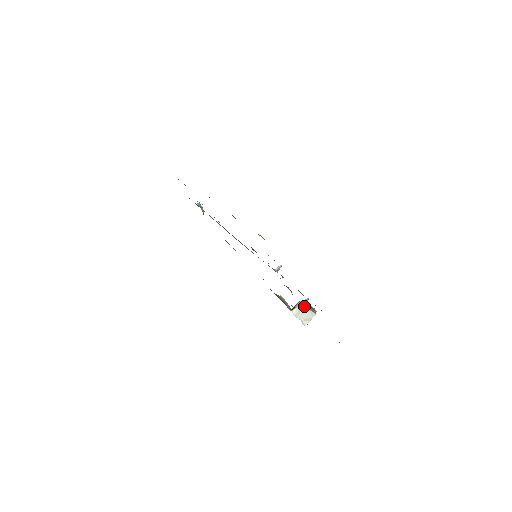
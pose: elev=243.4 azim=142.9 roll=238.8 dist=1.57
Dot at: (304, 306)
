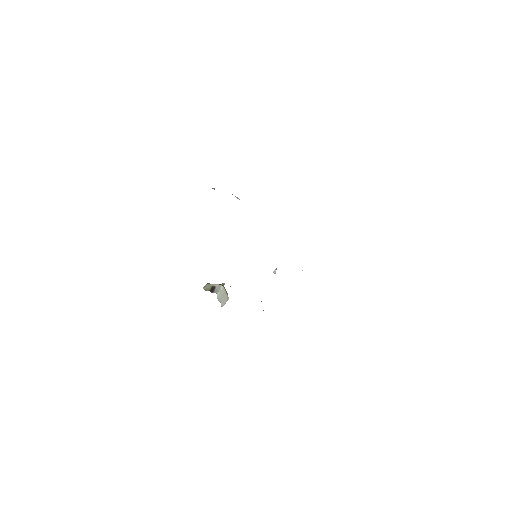
Dot at: (224, 290)
